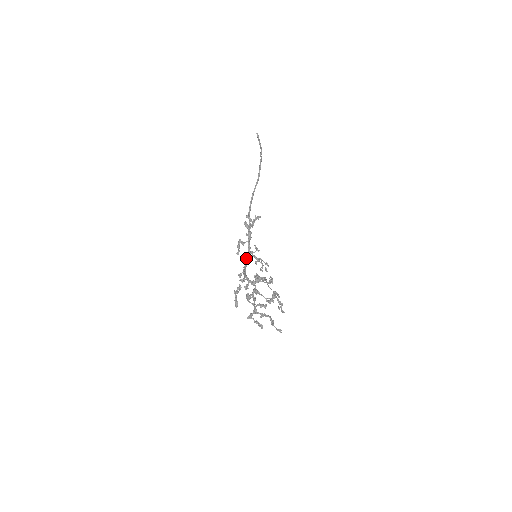
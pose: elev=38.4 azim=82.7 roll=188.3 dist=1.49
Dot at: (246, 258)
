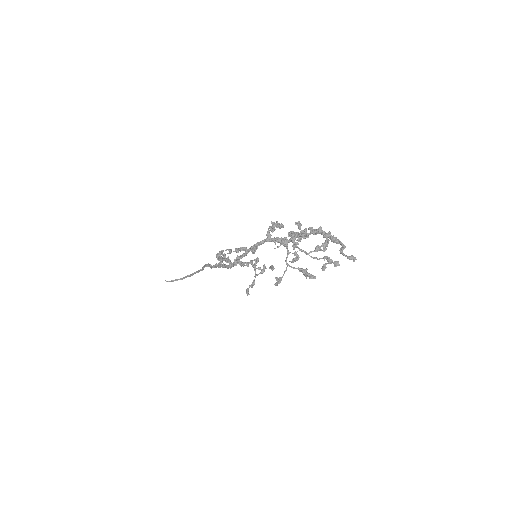
Dot at: (238, 257)
